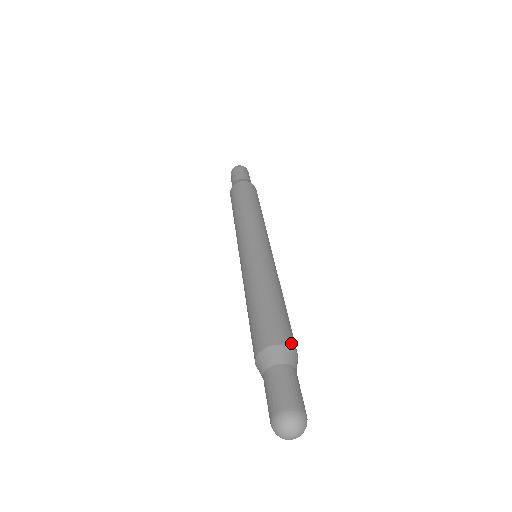
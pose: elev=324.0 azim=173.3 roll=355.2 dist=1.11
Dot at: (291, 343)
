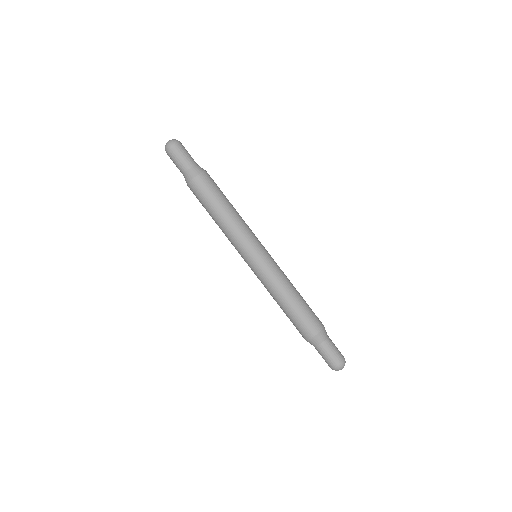
Dot at: (316, 331)
